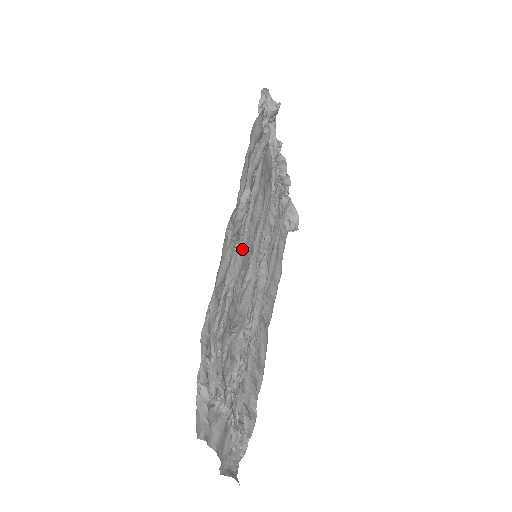
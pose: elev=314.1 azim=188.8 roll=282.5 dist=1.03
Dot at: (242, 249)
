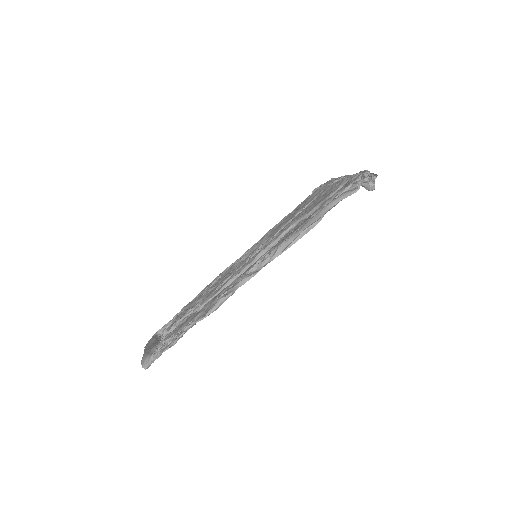
Dot at: occluded
